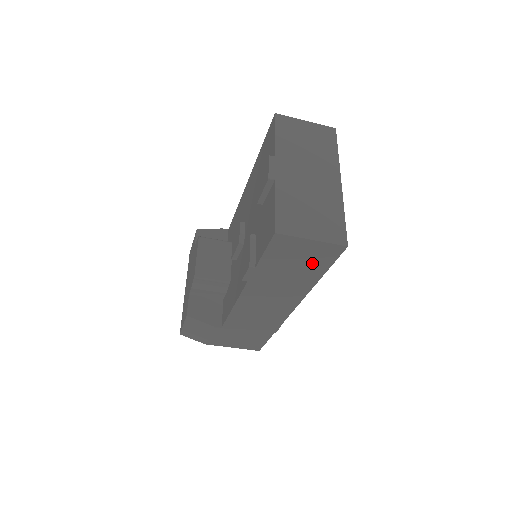
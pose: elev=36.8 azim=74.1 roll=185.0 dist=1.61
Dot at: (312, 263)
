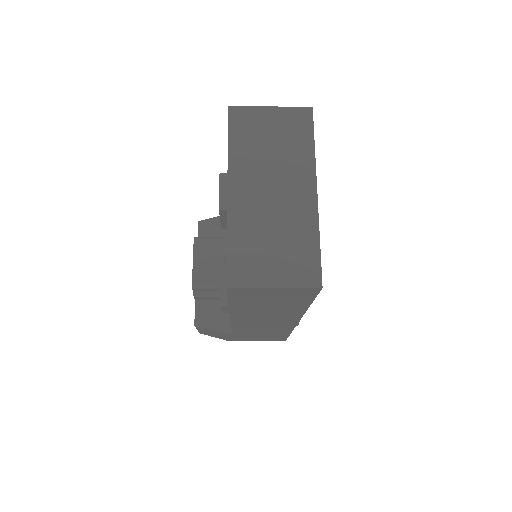
Dot at: (290, 299)
